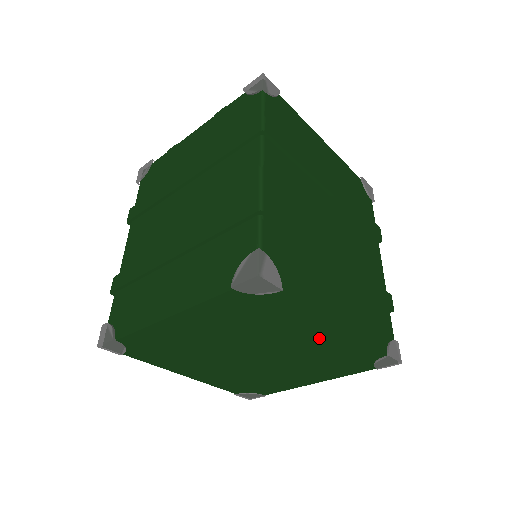
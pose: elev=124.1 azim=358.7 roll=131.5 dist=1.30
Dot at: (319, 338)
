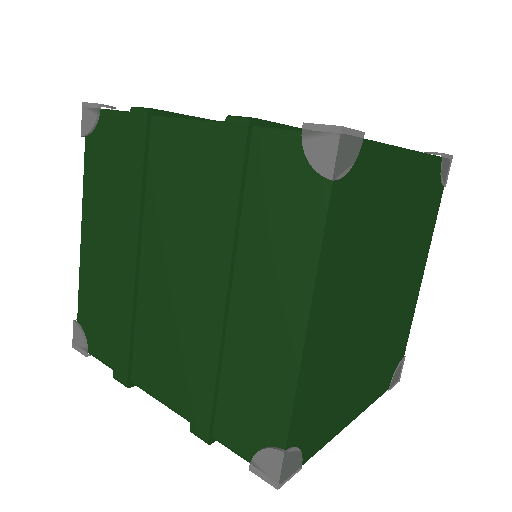
Dot at: (411, 288)
